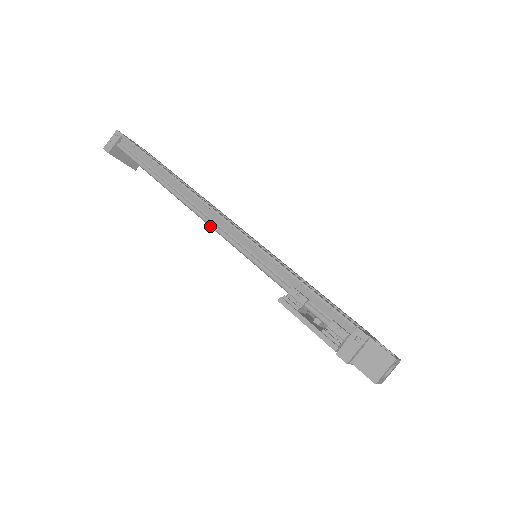
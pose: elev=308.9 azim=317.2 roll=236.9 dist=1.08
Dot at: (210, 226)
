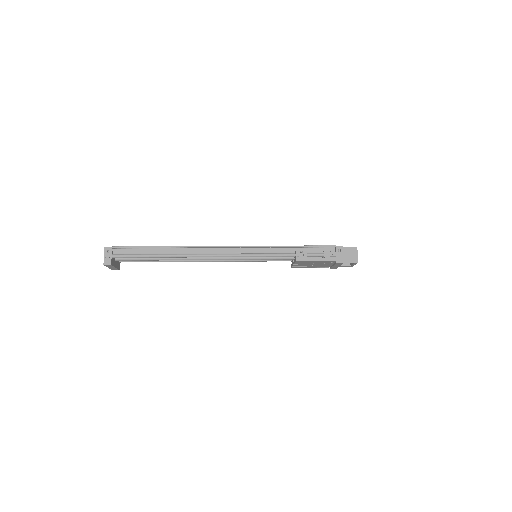
Dot at: occluded
